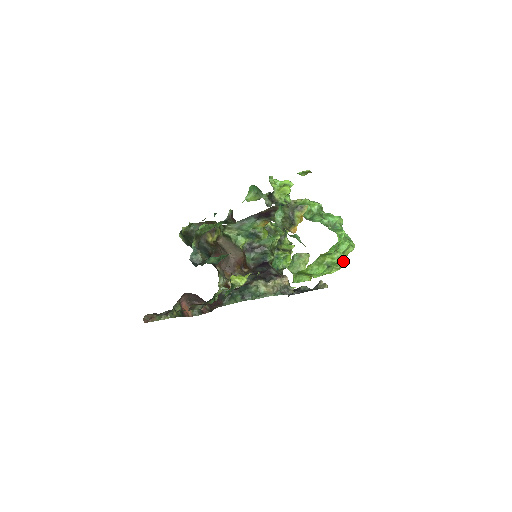
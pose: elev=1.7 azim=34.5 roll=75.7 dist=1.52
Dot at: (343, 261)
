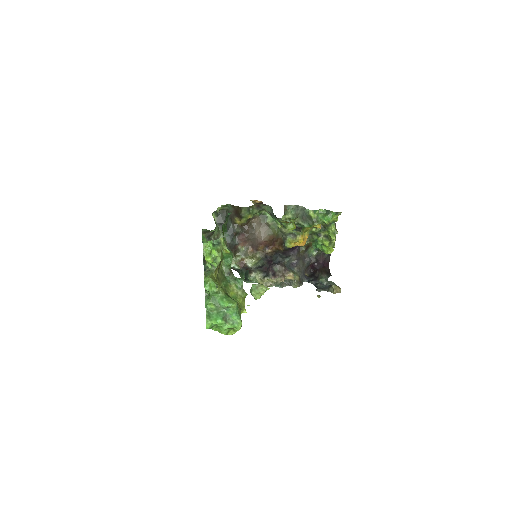
Dot at: (231, 333)
